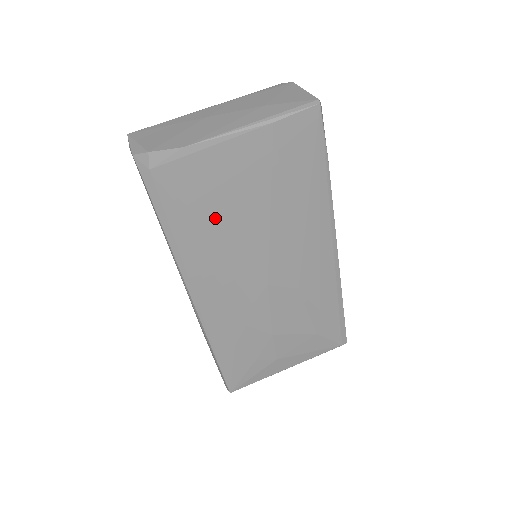
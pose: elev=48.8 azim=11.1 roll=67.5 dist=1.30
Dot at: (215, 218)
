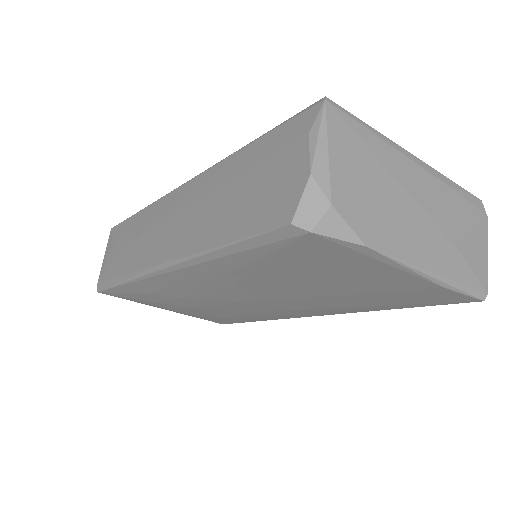
Dot at: (286, 274)
